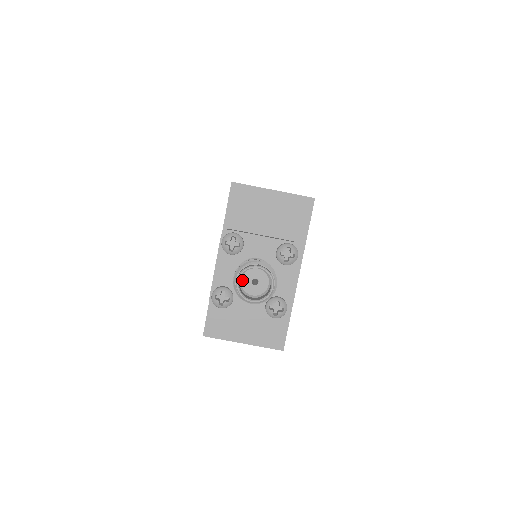
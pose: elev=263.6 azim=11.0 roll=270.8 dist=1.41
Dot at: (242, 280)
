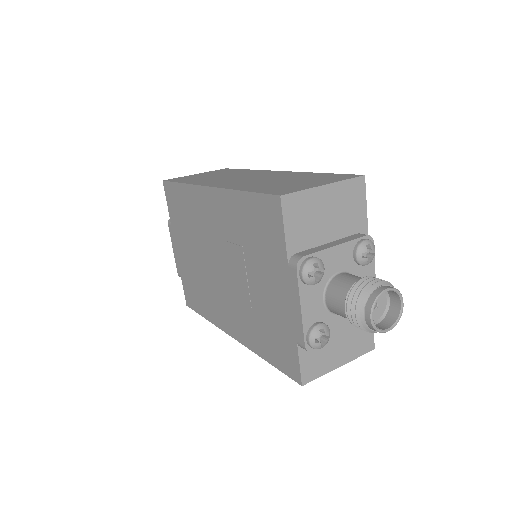
Dot at: occluded
